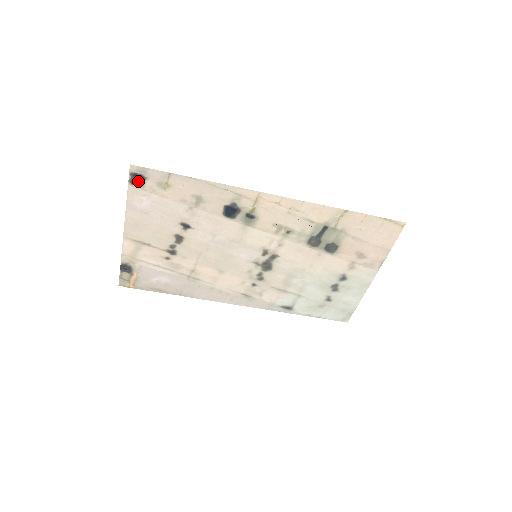
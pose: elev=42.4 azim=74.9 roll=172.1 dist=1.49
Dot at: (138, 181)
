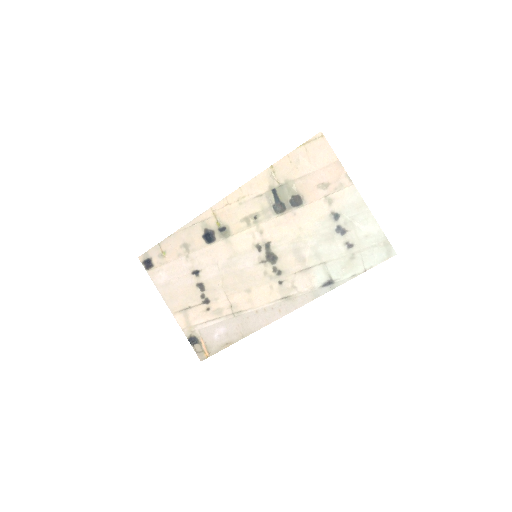
Dot at: (149, 265)
